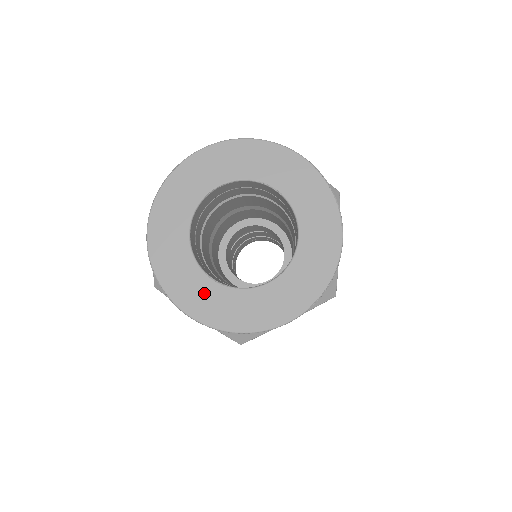
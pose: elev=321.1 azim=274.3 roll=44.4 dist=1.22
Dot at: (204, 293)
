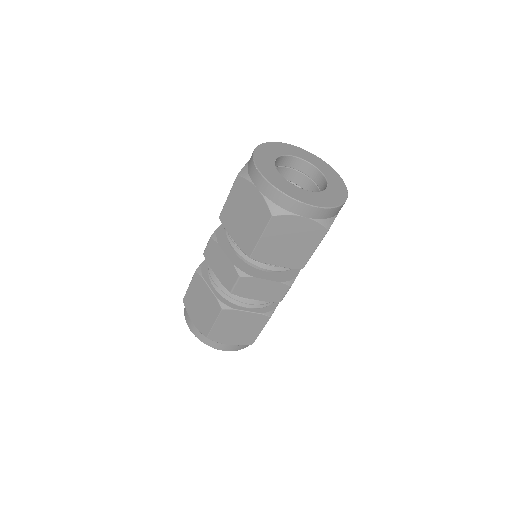
Dot at: (308, 195)
